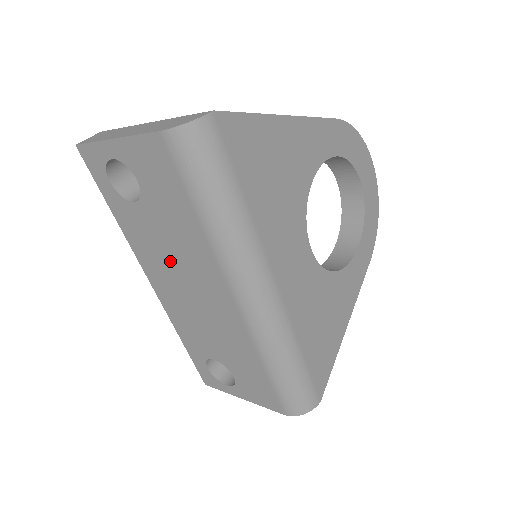
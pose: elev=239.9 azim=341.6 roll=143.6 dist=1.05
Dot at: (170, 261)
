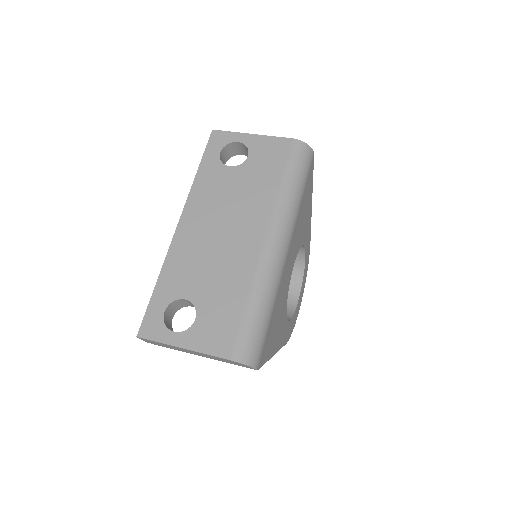
Dot at: (224, 207)
